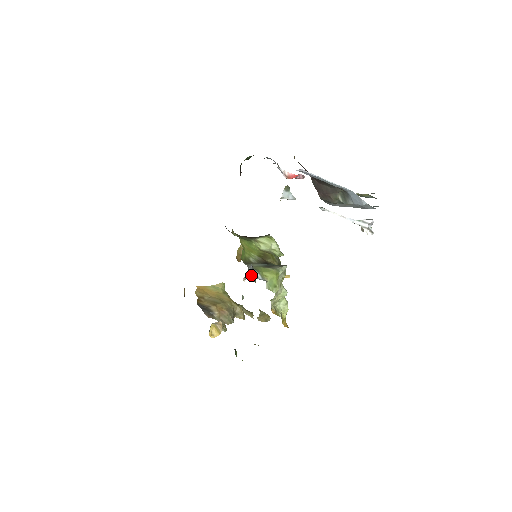
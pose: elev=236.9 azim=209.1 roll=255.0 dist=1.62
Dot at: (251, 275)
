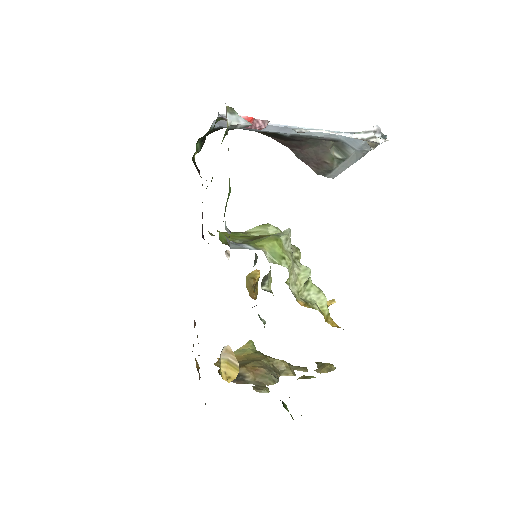
Dot at: (236, 247)
